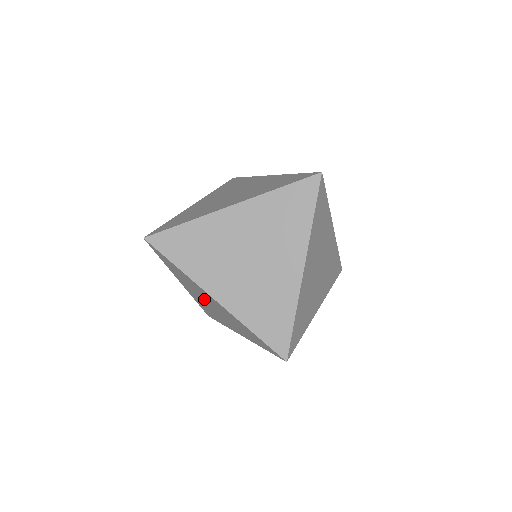
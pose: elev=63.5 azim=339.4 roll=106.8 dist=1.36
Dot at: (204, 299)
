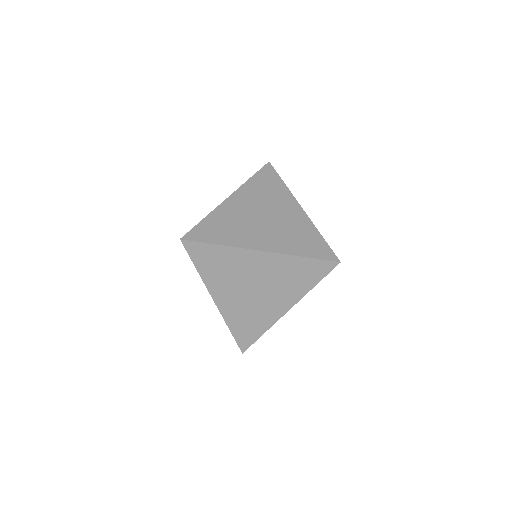
Dot at: occluded
